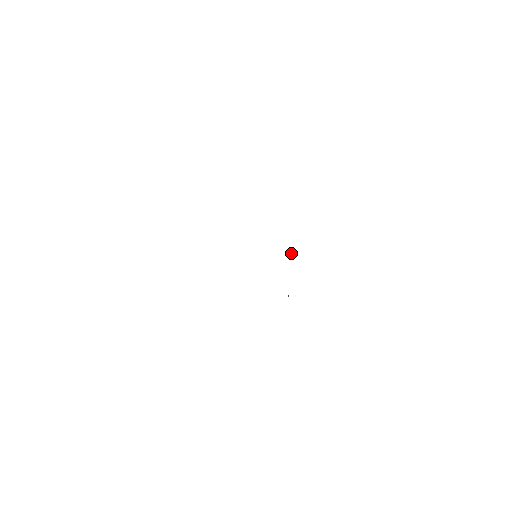
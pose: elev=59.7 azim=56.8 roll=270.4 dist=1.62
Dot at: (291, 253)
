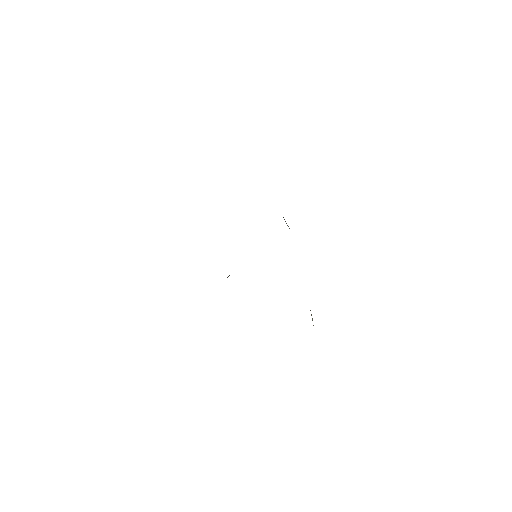
Dot at: occluded
